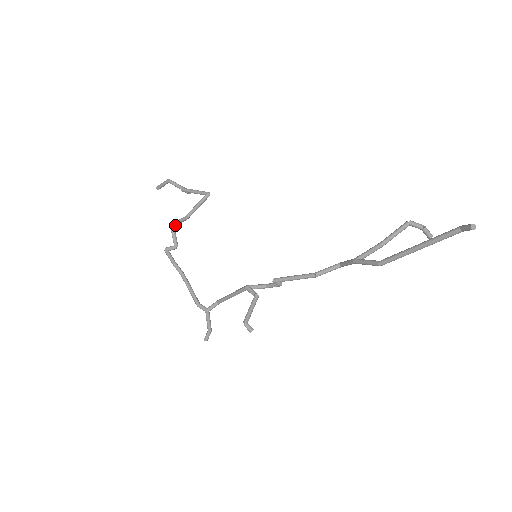
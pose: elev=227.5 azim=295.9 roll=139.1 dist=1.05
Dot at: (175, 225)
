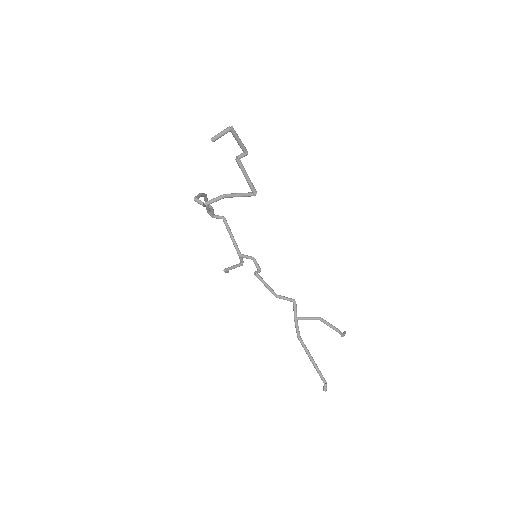
Dot at: (209, 204)
